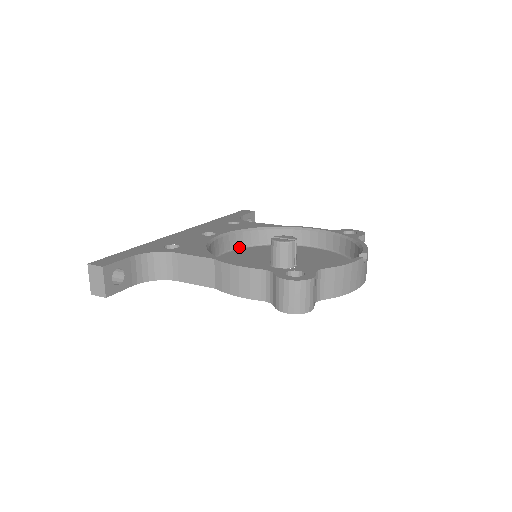
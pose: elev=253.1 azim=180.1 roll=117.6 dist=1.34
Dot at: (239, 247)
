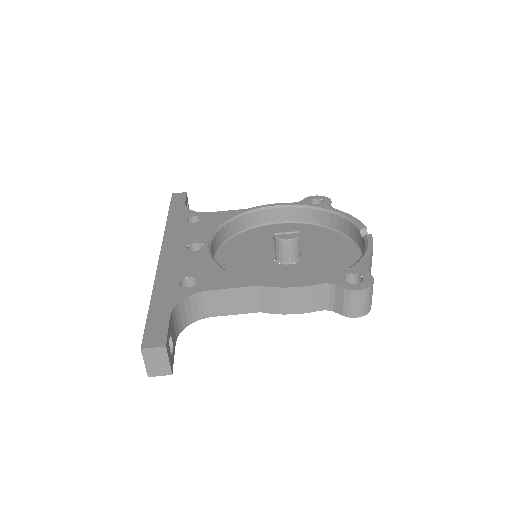
Dot at: (218, 247)
